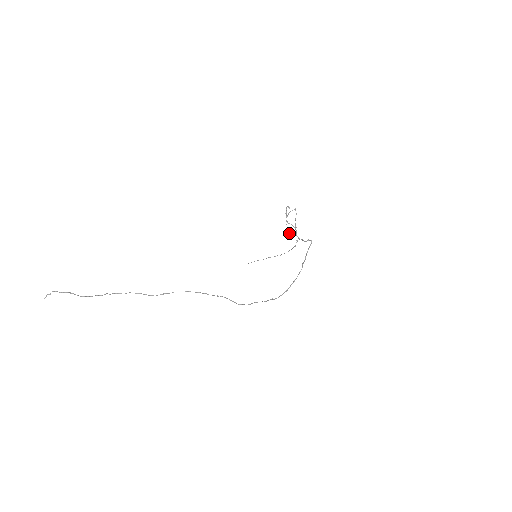
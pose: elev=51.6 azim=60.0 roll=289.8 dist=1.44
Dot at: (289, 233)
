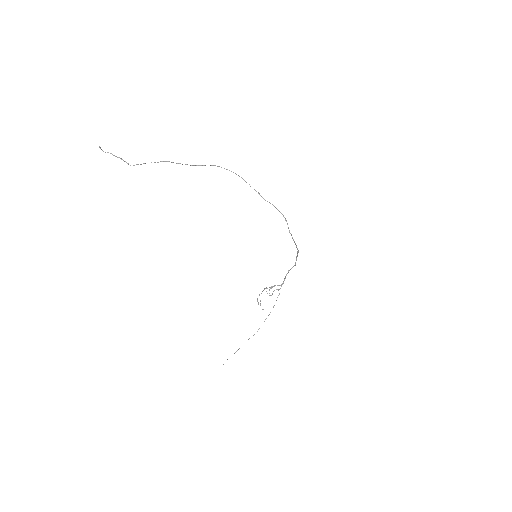
Dot at: (270, 287)
